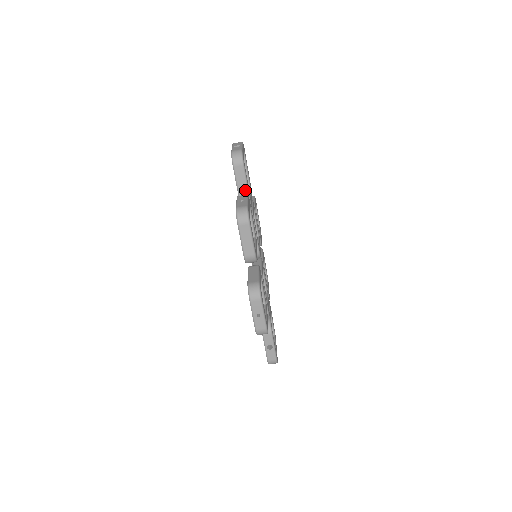
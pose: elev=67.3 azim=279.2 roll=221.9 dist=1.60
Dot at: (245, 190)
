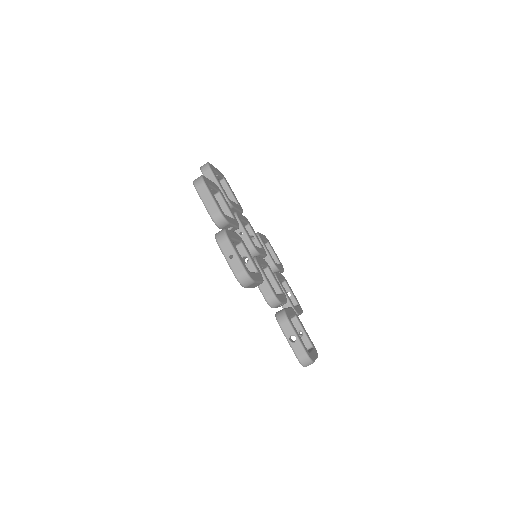
Dot at: occluded
